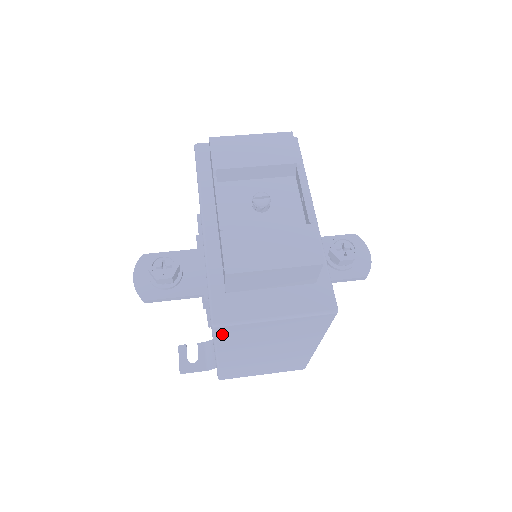
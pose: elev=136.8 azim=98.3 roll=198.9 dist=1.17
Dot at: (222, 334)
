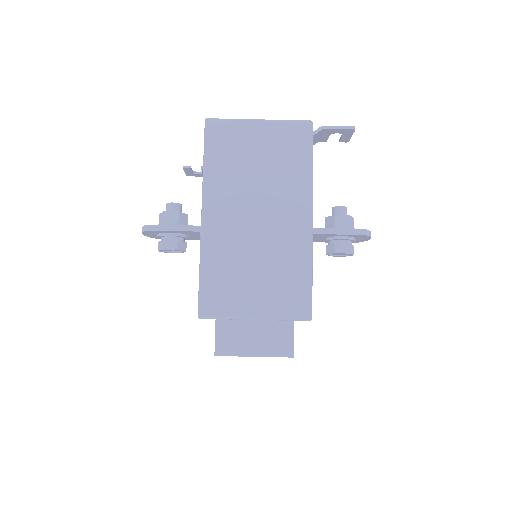
Dot at: occluded
